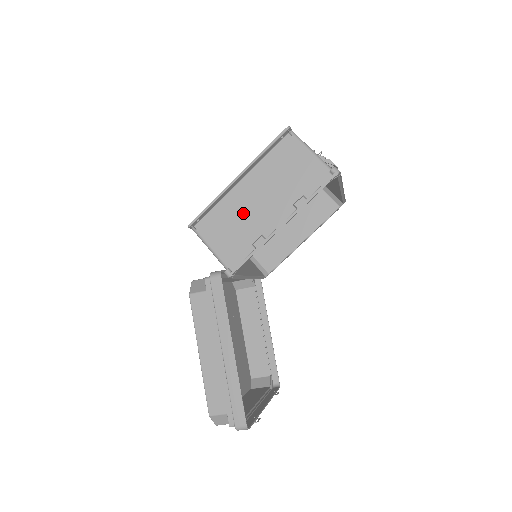
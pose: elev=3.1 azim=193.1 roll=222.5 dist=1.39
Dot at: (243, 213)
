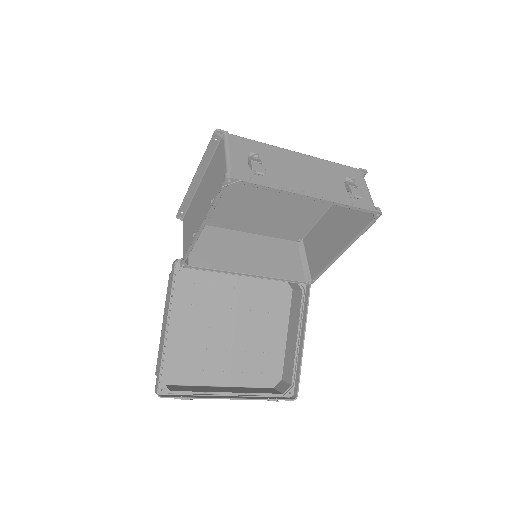
Dot at: (196, 211)
